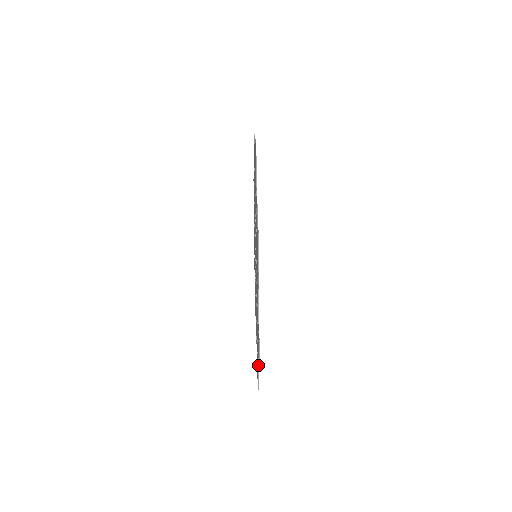
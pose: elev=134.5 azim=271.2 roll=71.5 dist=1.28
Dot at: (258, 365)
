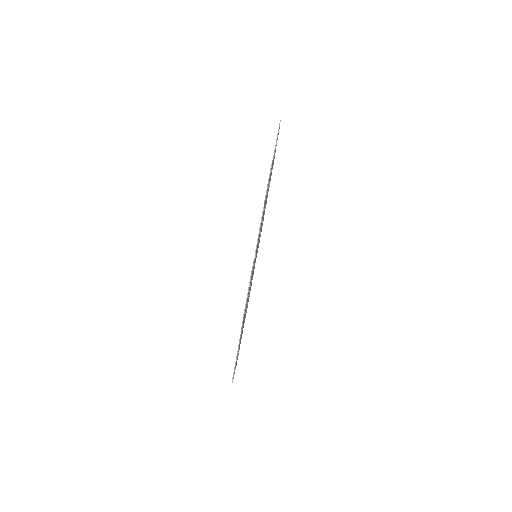
Dot at: occluded
